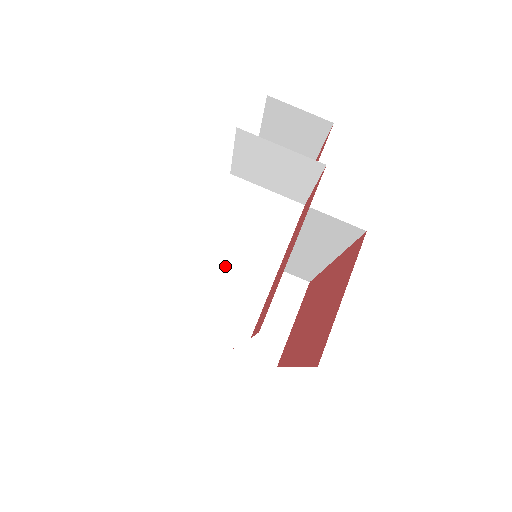
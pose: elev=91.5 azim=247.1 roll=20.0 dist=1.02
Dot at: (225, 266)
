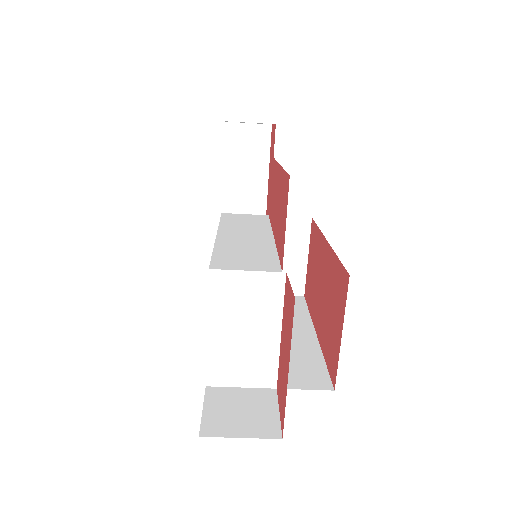
Dot at: (236, 346)
